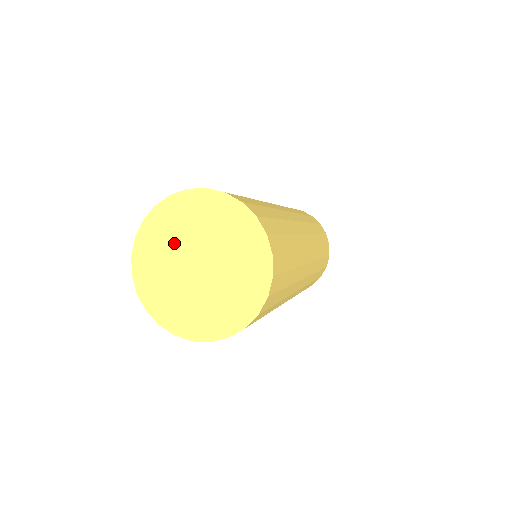
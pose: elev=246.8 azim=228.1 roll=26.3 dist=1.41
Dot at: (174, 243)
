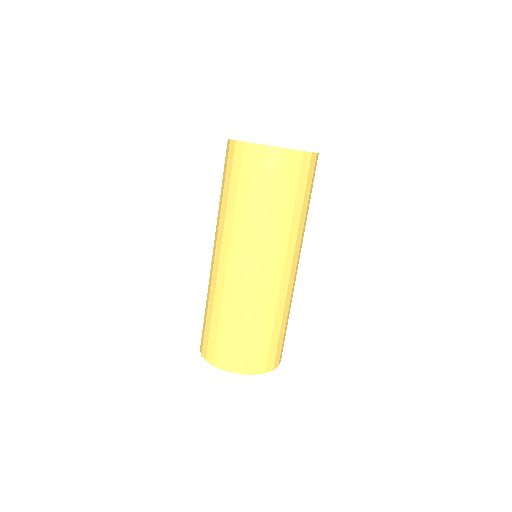
Dot at: occluded
